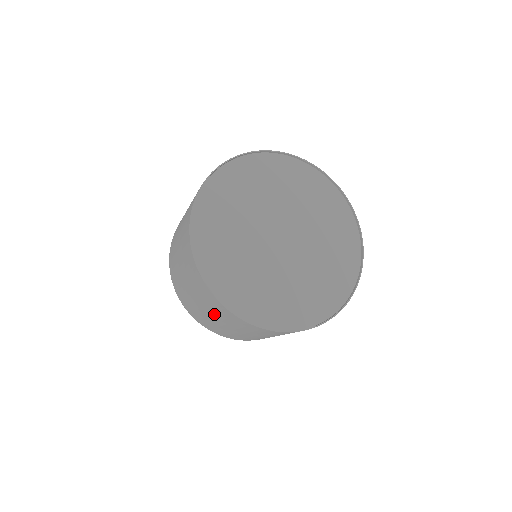
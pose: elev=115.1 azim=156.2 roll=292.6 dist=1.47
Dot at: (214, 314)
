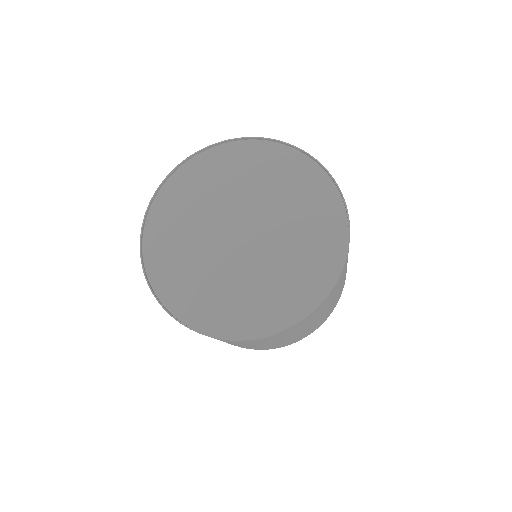
Dot at: occluded
